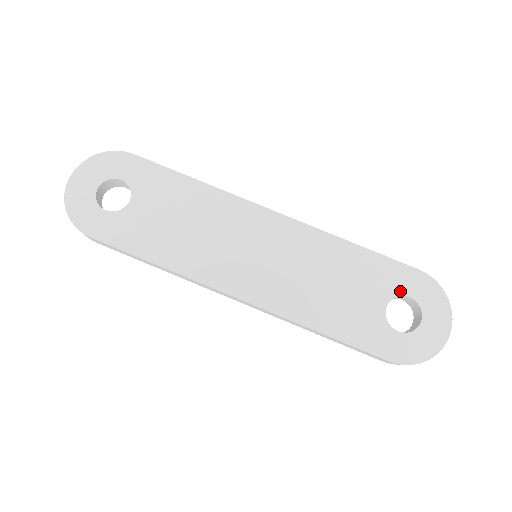
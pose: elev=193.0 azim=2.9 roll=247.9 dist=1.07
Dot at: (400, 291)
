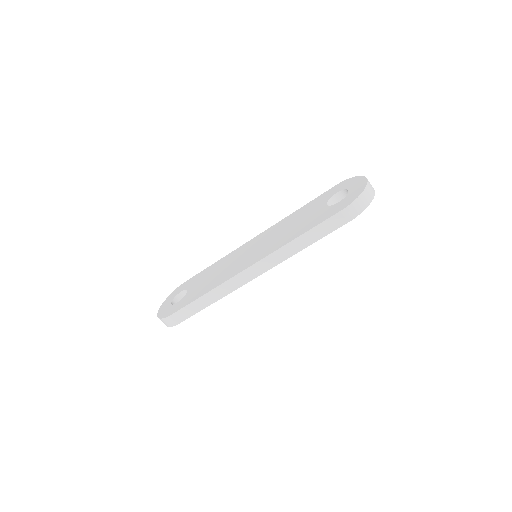
Dot at: (330, 196)
